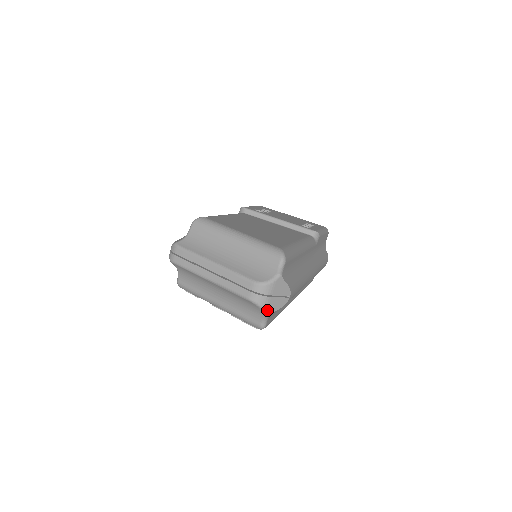
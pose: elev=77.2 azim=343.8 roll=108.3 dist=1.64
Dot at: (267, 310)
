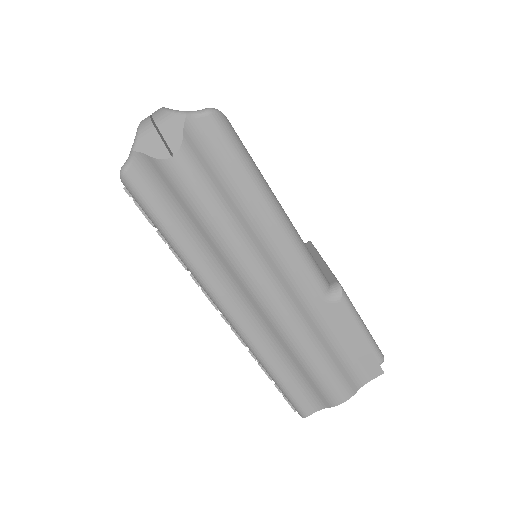
Dot at: (138, 140)
